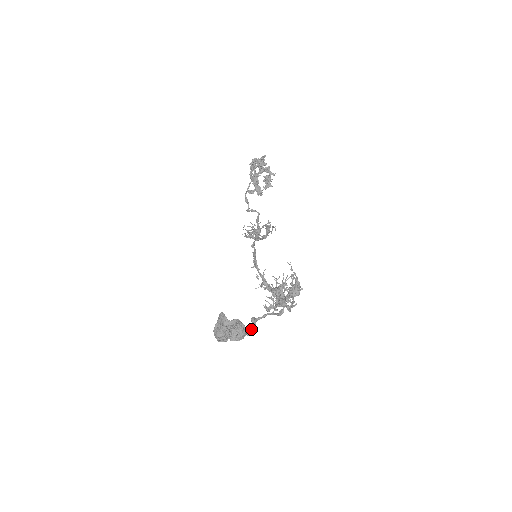
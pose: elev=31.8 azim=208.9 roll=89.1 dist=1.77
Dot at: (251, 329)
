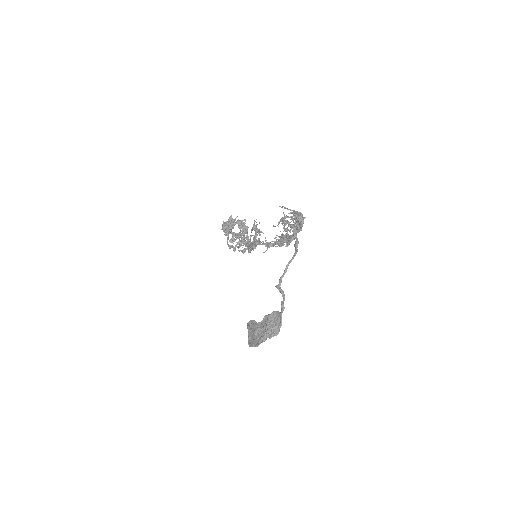
Dot at: occluded
